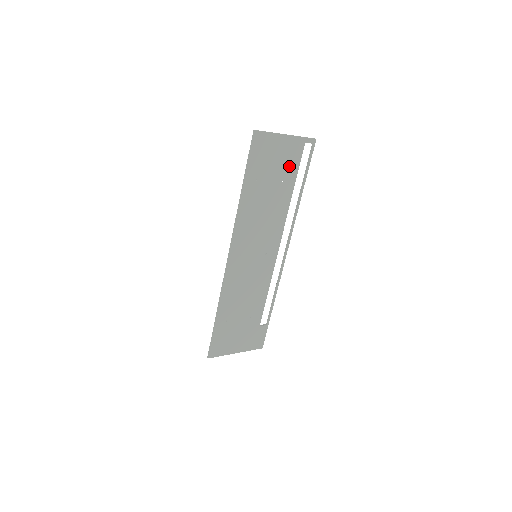
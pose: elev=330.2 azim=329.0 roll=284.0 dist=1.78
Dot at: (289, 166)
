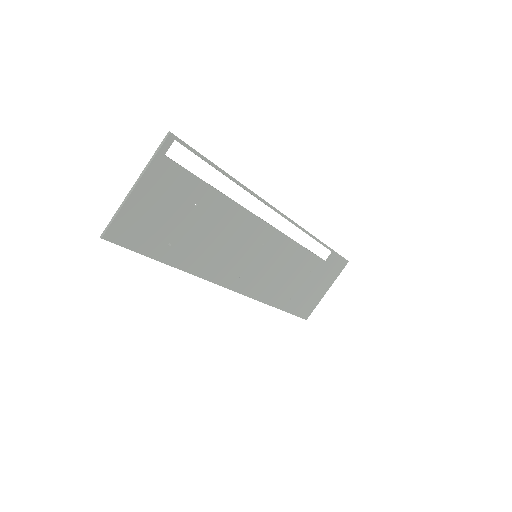
Dot at: (181, 191)
